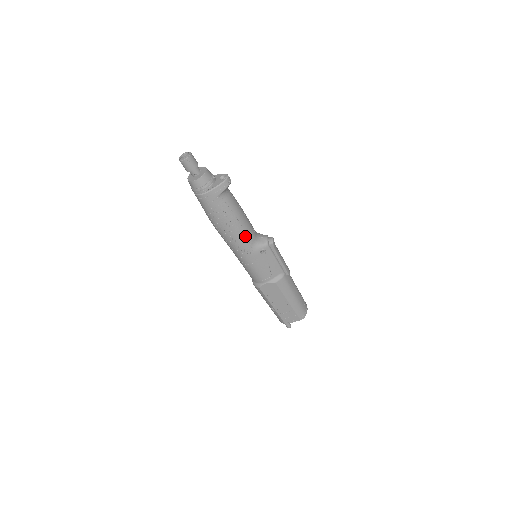
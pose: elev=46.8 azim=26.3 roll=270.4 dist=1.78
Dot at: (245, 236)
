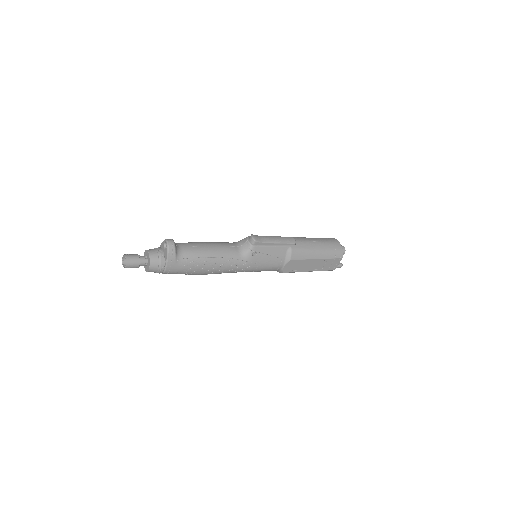
Dot at: (228, 260)
